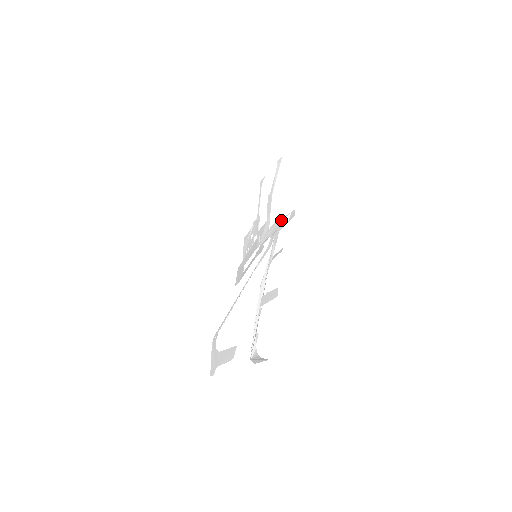
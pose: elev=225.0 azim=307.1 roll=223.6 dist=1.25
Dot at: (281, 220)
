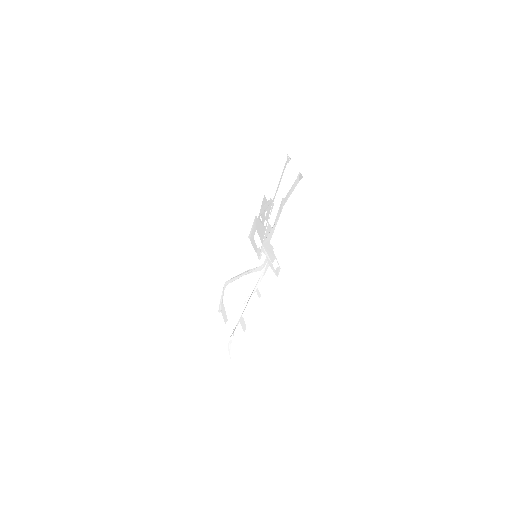
Dot at: (274, 257)
